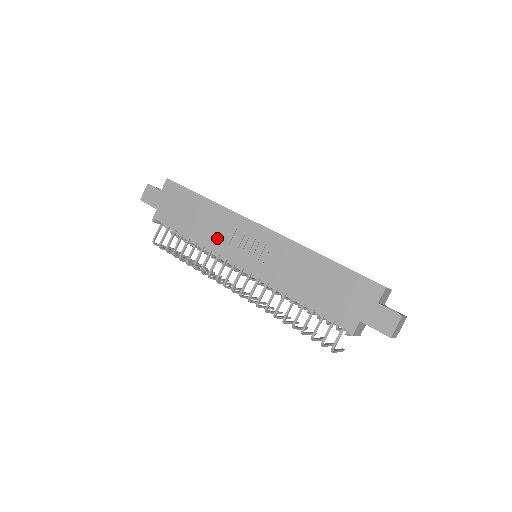
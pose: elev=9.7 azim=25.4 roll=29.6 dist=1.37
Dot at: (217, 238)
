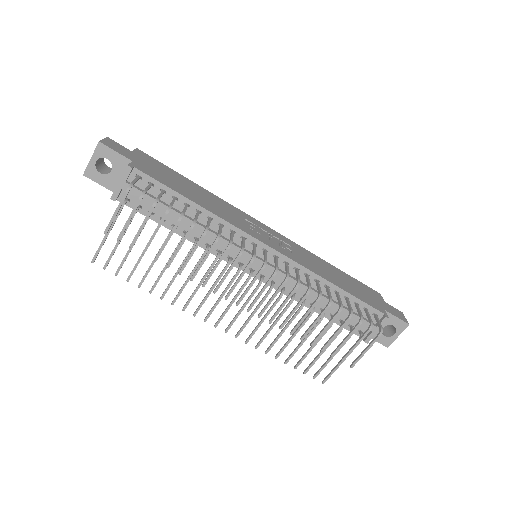
Dot at: (229, 216)
